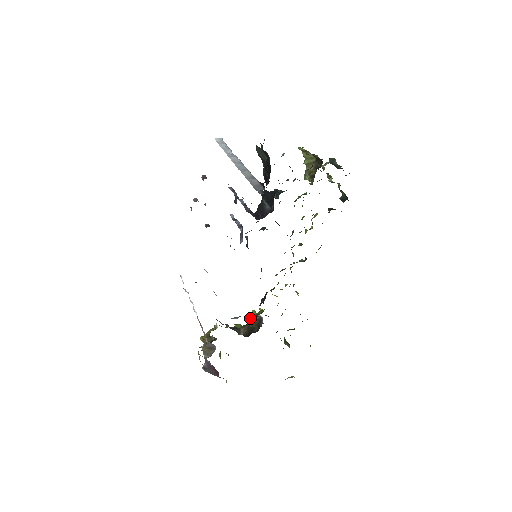
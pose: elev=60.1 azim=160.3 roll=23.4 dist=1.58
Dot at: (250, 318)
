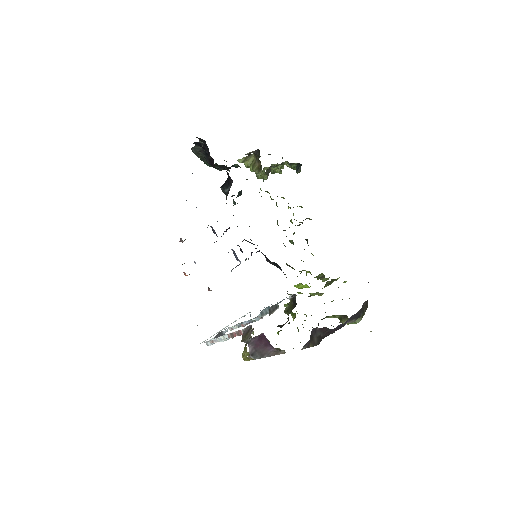
Dot at: (285, 309)
